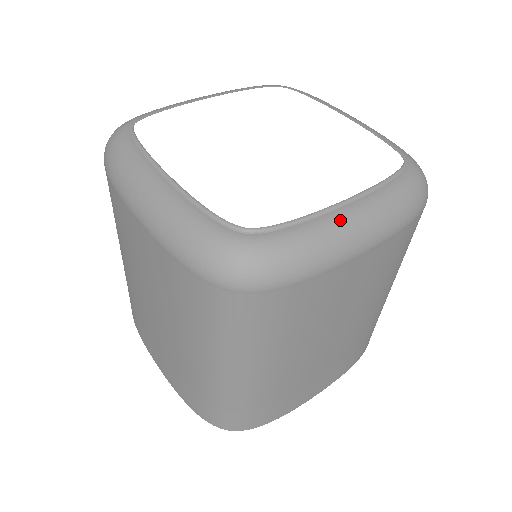
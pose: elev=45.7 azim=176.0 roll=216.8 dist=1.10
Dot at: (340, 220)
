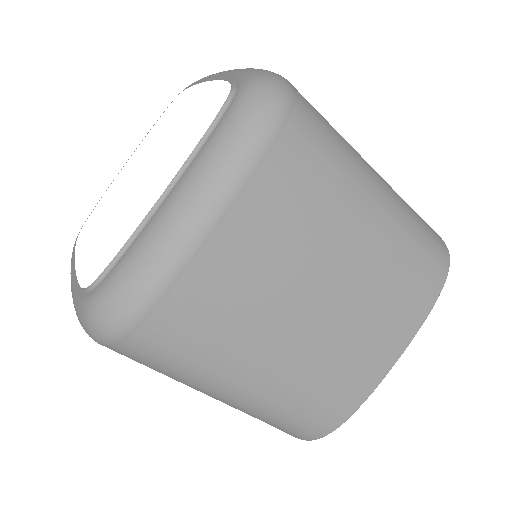
Dot at: (158, 221)
